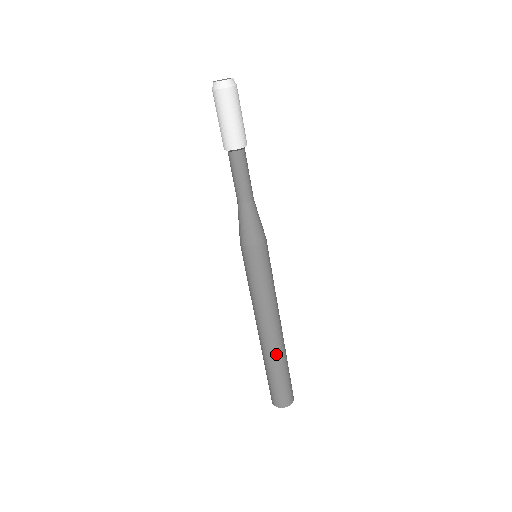
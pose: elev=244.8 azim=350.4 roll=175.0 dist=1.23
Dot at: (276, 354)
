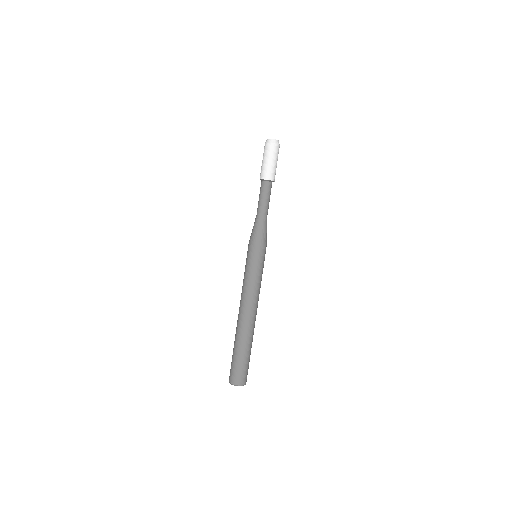
Dot at: (252, 334)
